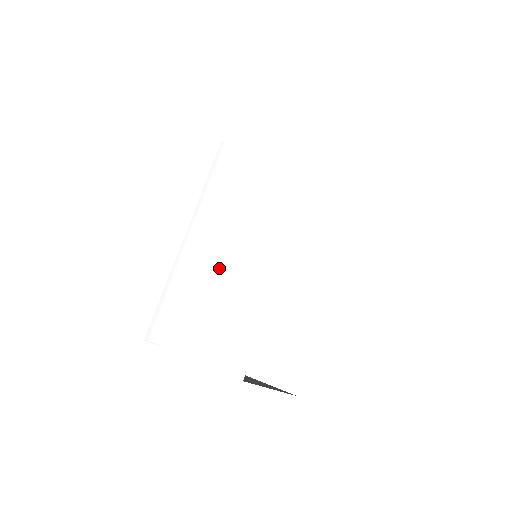
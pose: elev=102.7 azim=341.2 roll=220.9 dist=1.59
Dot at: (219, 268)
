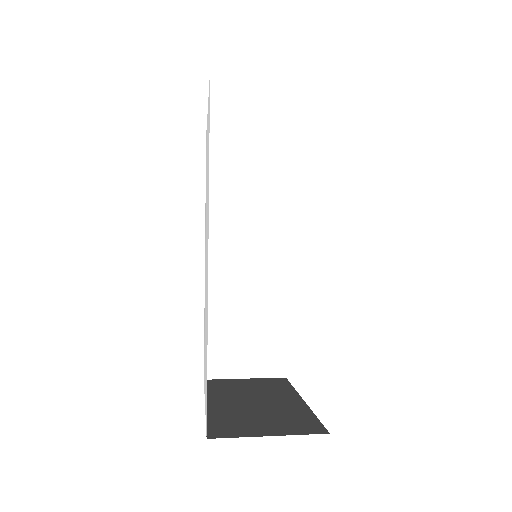
Dot at: occluded
